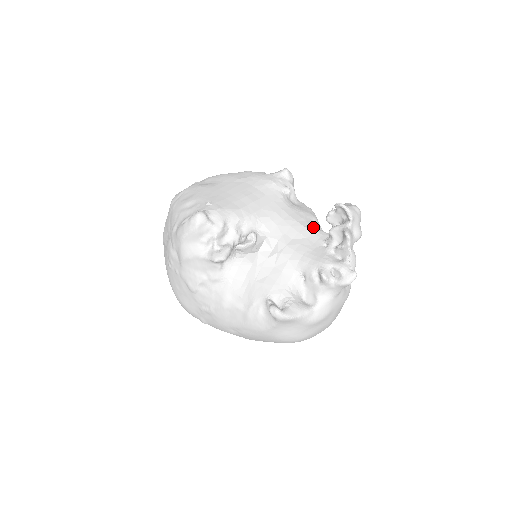
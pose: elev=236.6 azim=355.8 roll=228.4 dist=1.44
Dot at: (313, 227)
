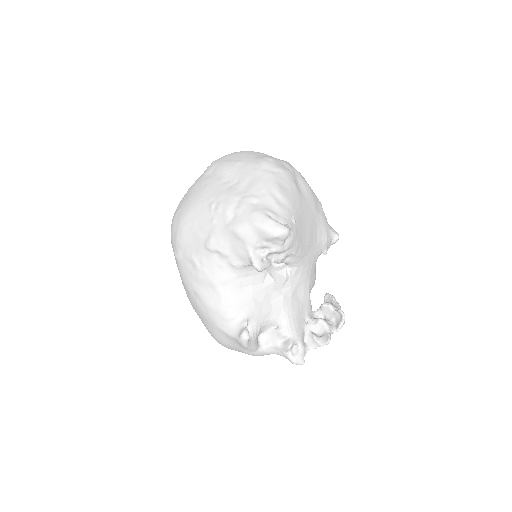
Dot at: occluded
